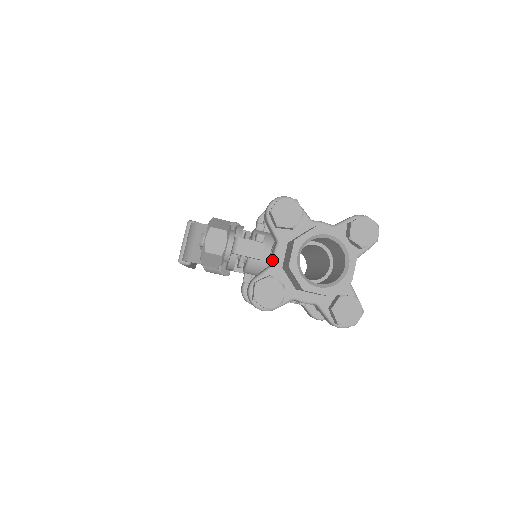
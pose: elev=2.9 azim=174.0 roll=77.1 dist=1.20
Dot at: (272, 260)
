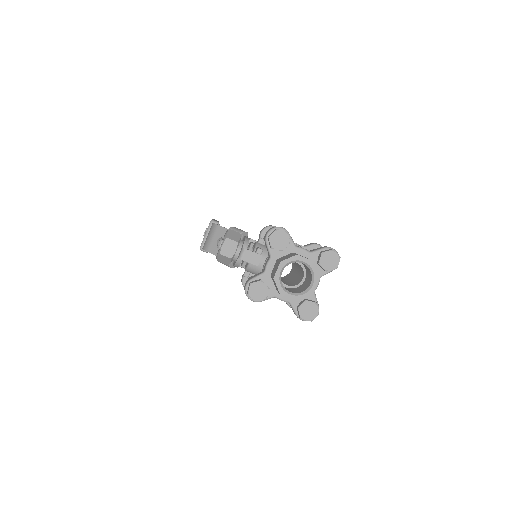
Dot at: (264, 269)
